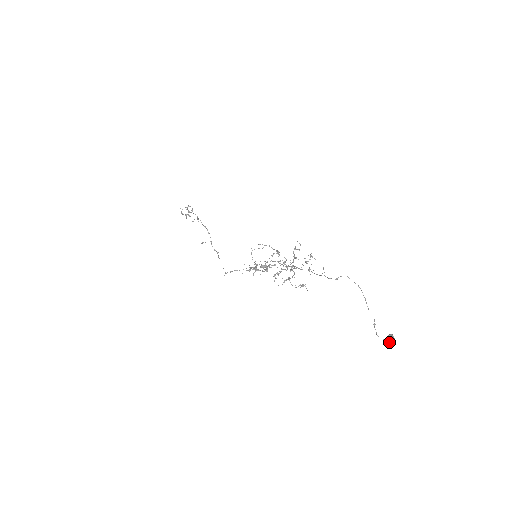
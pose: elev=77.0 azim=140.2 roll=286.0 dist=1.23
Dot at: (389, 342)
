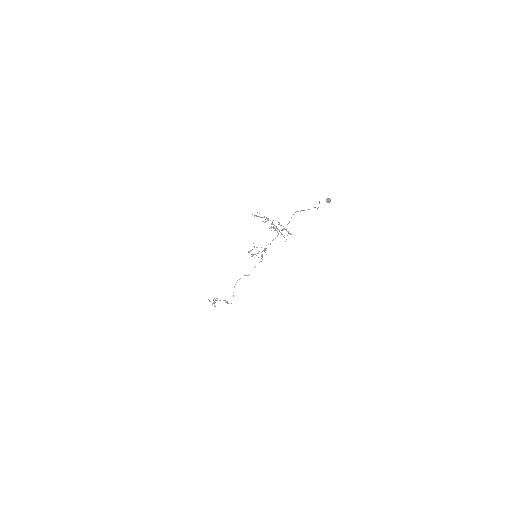
Dot at: (327, 200)
